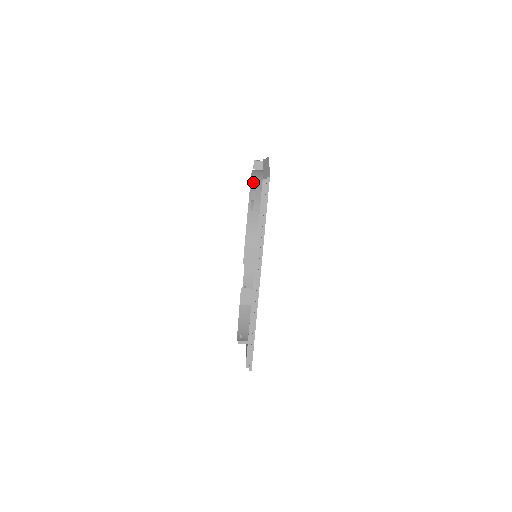
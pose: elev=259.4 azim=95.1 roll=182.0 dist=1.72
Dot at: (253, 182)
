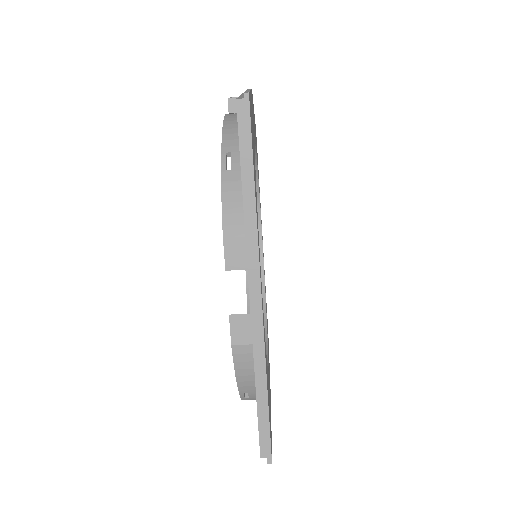
Dot at: (227, 125)
